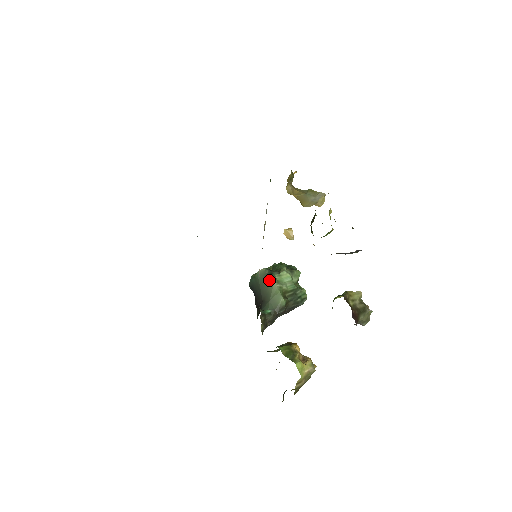
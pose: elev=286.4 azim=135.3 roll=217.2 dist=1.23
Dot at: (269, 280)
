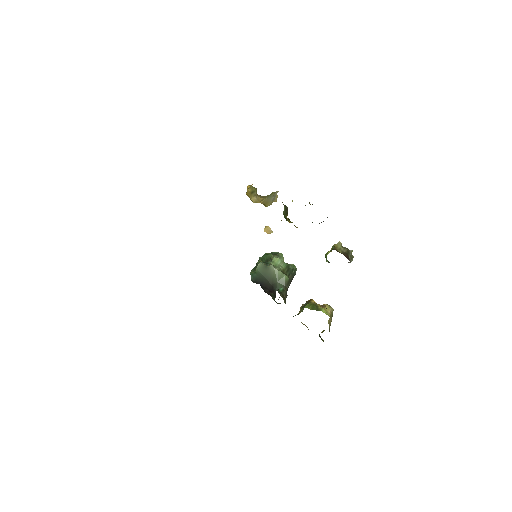
Dot at: (269, 269)
